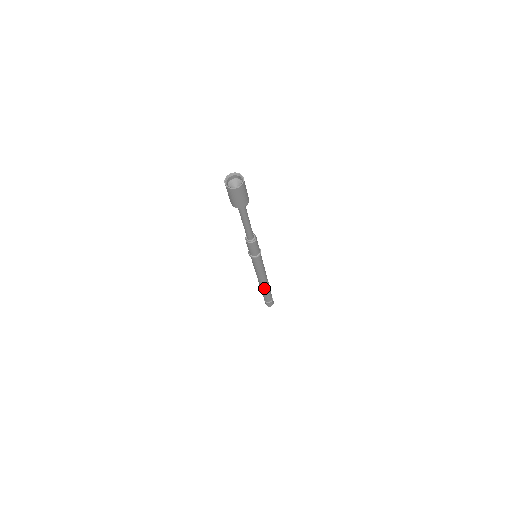
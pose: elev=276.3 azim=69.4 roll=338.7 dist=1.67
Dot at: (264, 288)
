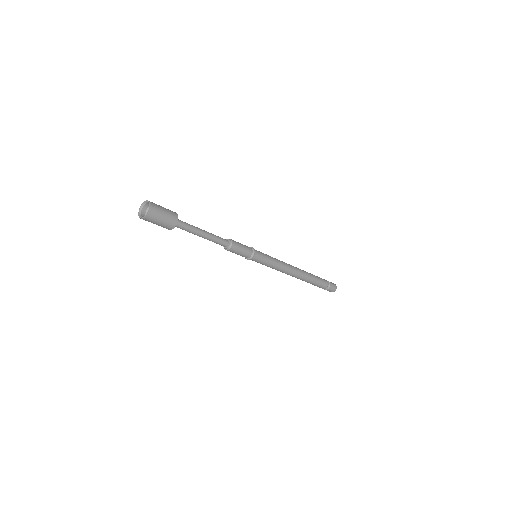
Dot at: (301, 279)
